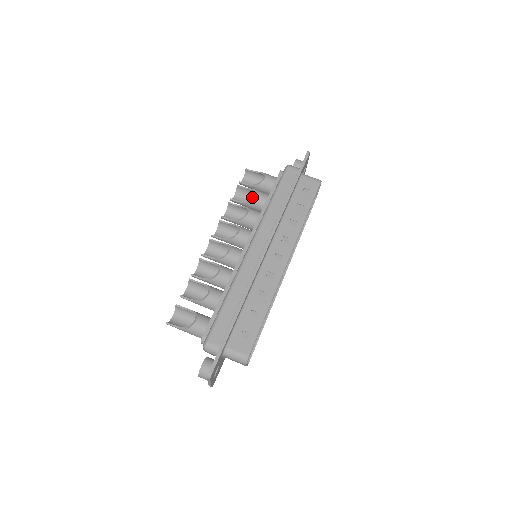
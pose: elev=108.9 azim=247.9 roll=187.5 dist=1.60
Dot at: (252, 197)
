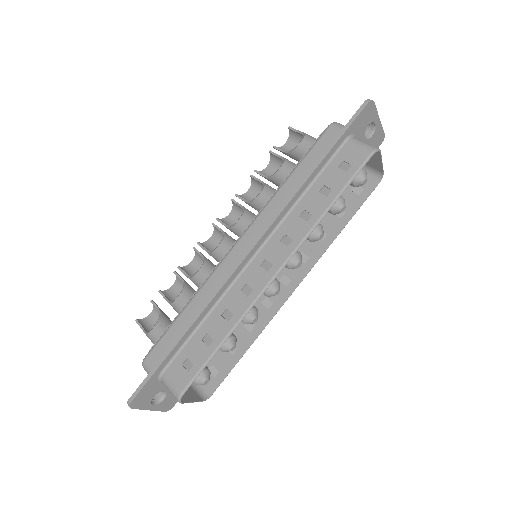
Dot at: occluded
